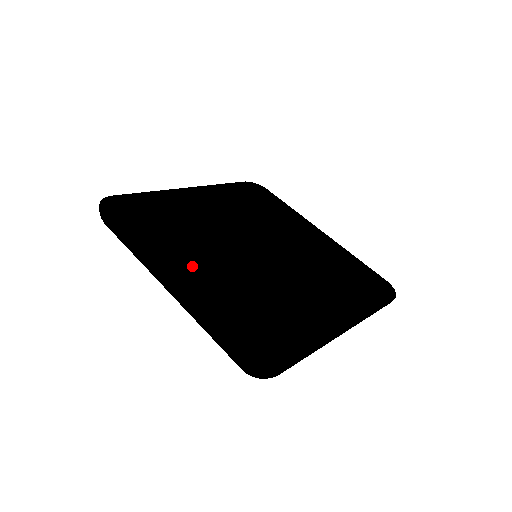
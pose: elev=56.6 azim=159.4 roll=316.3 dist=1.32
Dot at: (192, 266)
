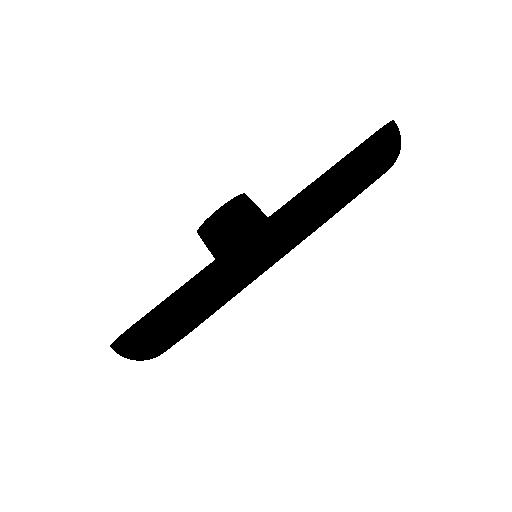
Dot at: occluded
